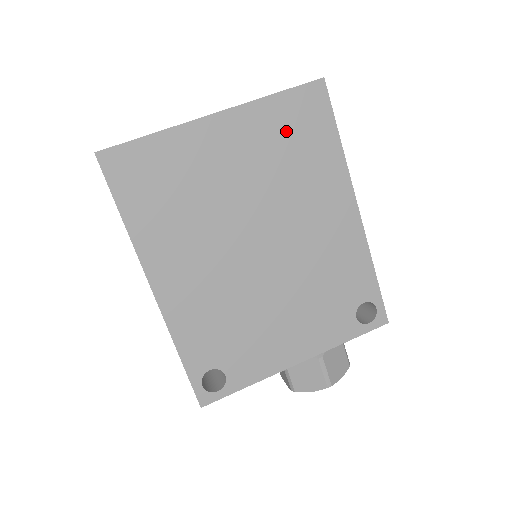
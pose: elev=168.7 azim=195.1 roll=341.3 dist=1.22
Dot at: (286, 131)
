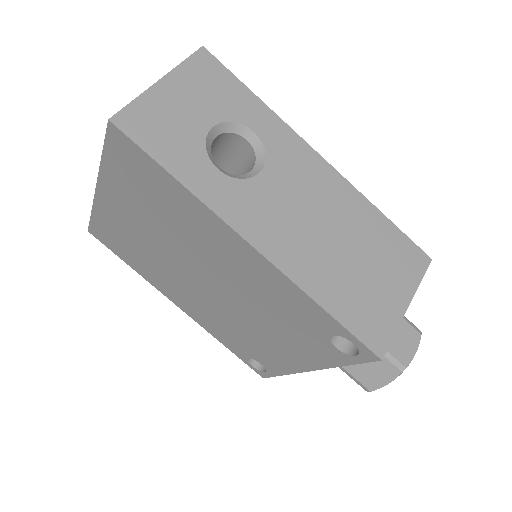
Dot at: (136, 186)
